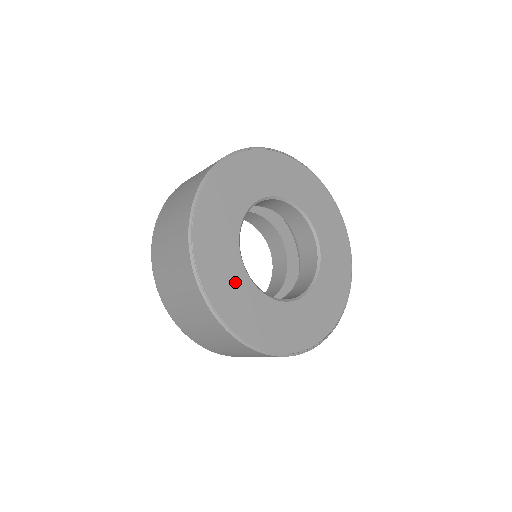
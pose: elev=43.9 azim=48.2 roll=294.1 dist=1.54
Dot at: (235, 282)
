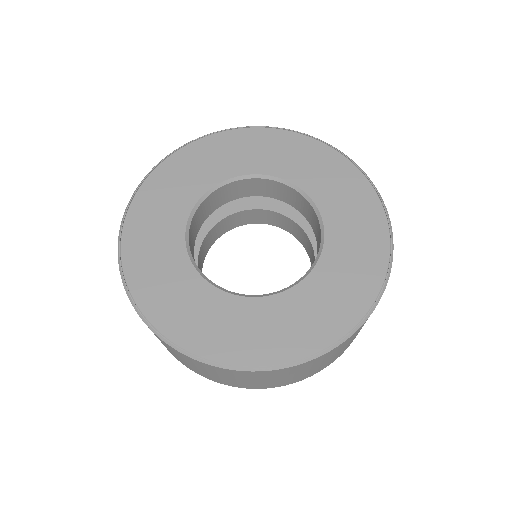
Dot at: (206, 308)
